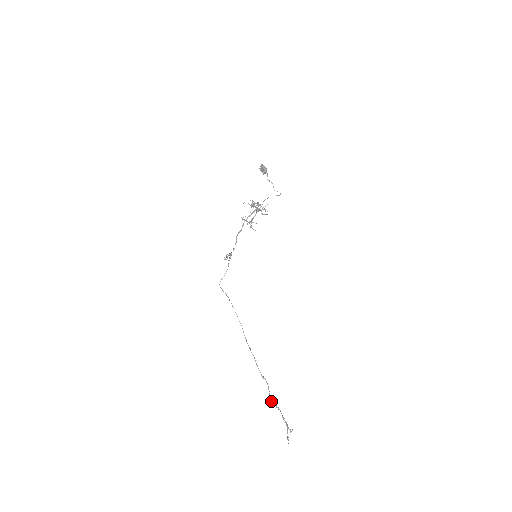
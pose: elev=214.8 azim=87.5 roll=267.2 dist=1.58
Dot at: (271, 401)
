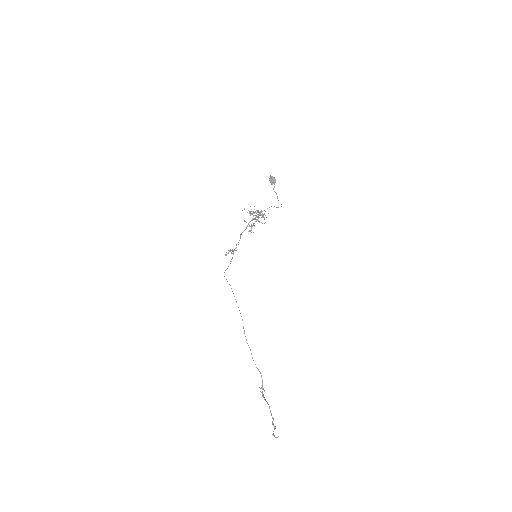
Dot at: (263, 394)
